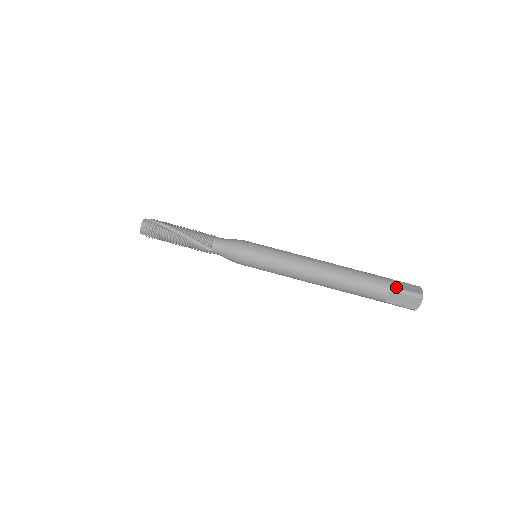
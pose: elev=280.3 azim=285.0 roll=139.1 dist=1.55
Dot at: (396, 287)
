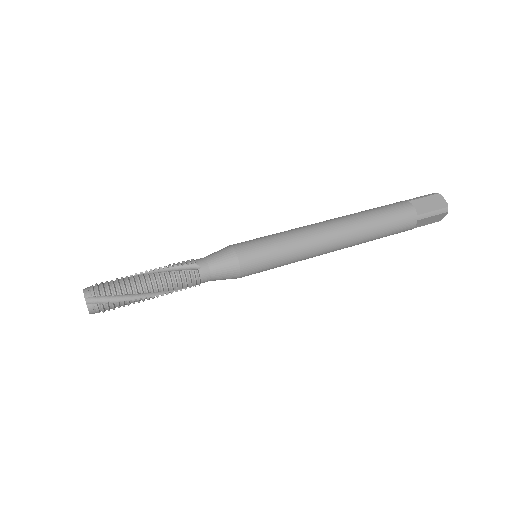
Dot at: (410, 199)
